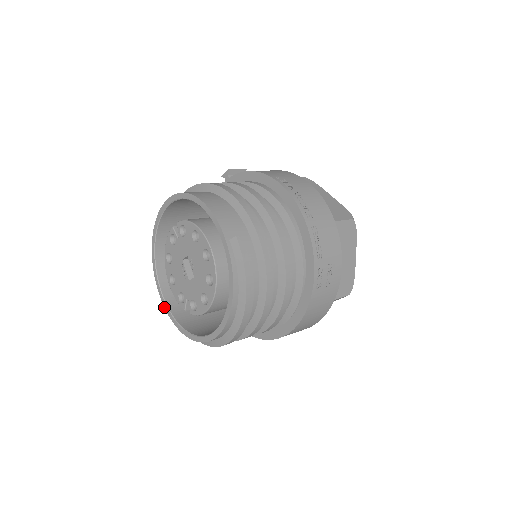
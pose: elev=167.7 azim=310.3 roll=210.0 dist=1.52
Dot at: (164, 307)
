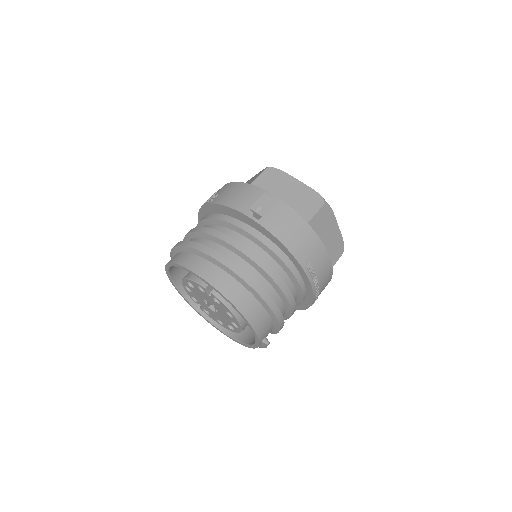
Dot at: (170, 281)
